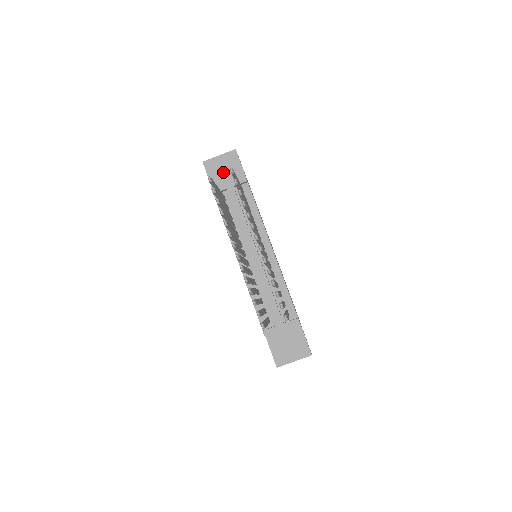
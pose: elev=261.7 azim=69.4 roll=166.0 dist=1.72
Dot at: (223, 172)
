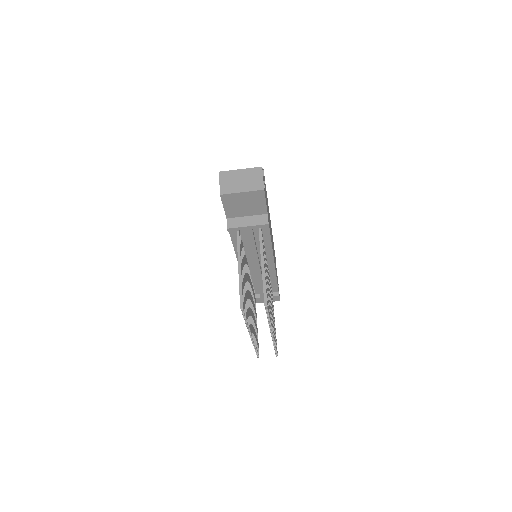
Dot at: (242, 206)
